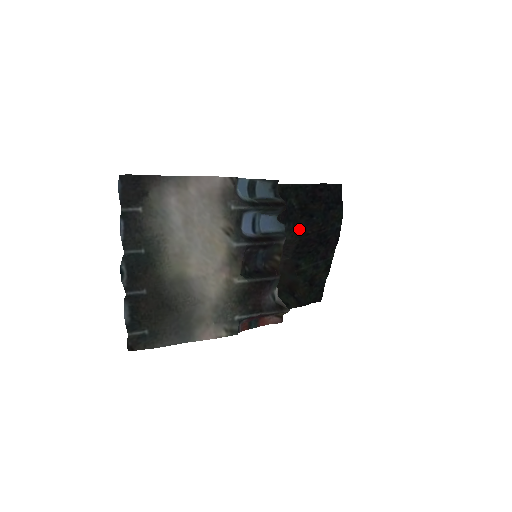
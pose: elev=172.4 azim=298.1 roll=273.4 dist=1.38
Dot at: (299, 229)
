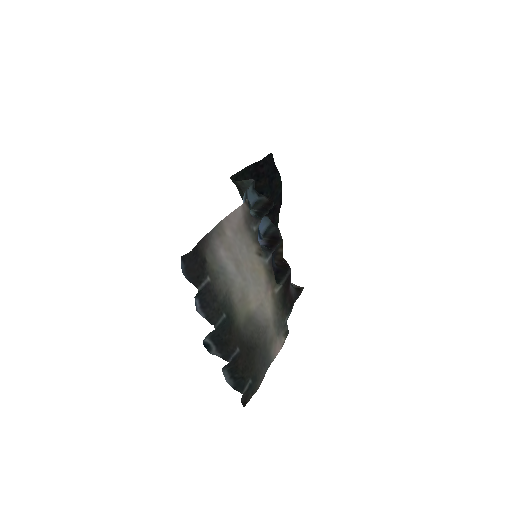
Dot at: occluded
